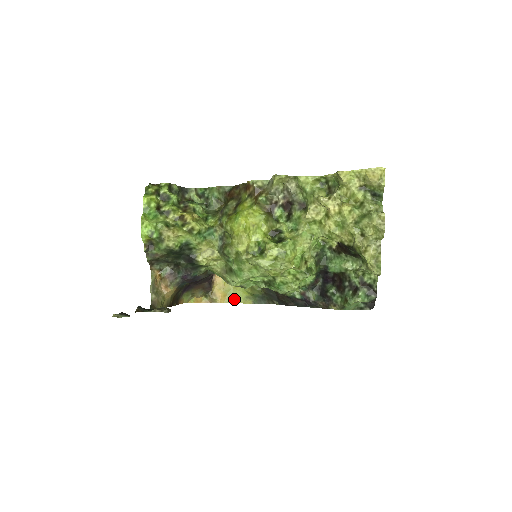
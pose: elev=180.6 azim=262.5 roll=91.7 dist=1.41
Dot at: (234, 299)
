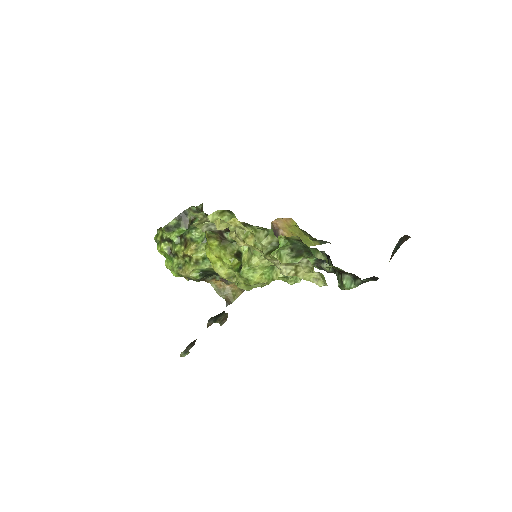
Dot at: (306, 243)
